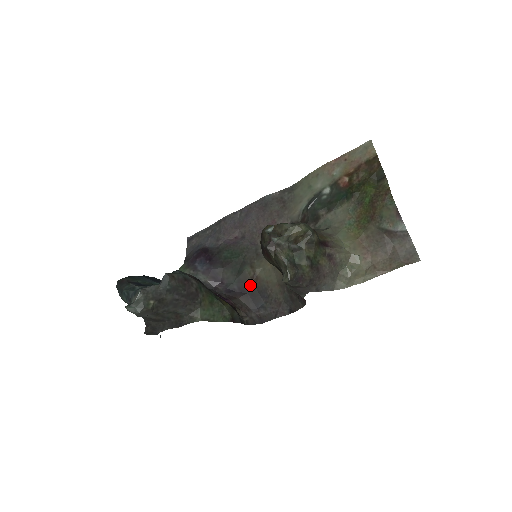
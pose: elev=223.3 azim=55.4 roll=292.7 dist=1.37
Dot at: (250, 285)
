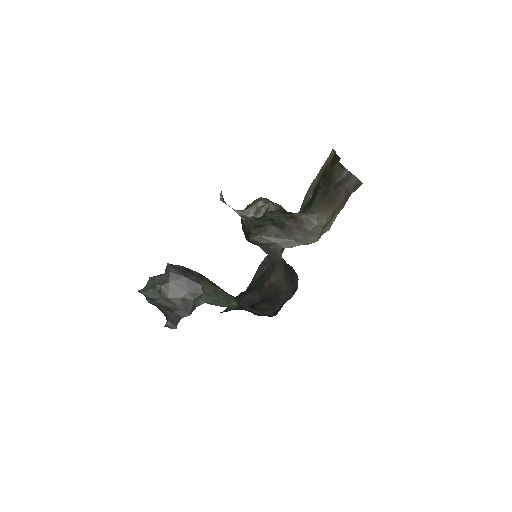
Dot at: (268, 293)
